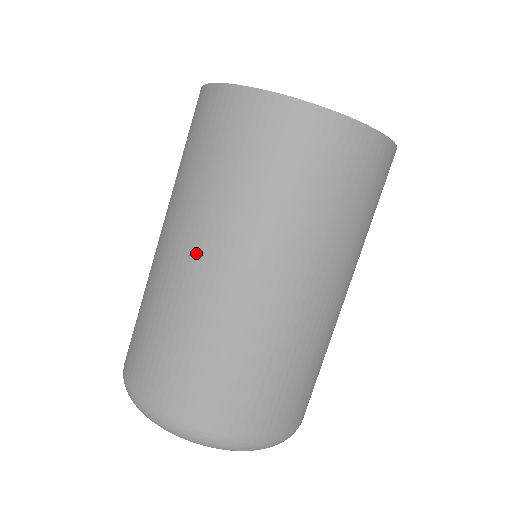
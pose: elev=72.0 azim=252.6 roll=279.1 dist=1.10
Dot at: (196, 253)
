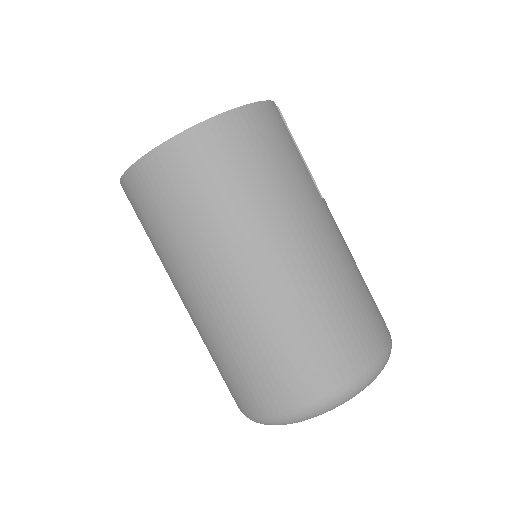
Dot at: (193, 294)
